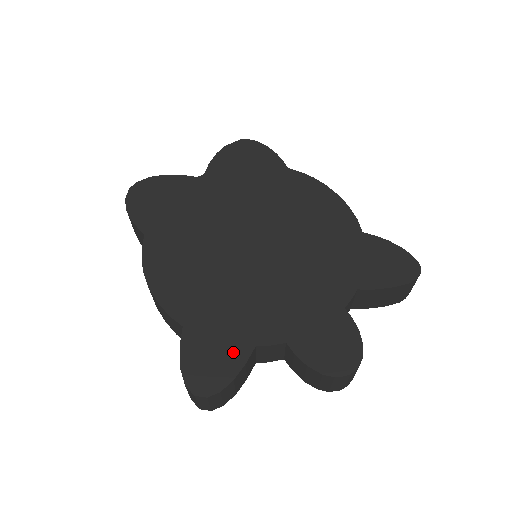
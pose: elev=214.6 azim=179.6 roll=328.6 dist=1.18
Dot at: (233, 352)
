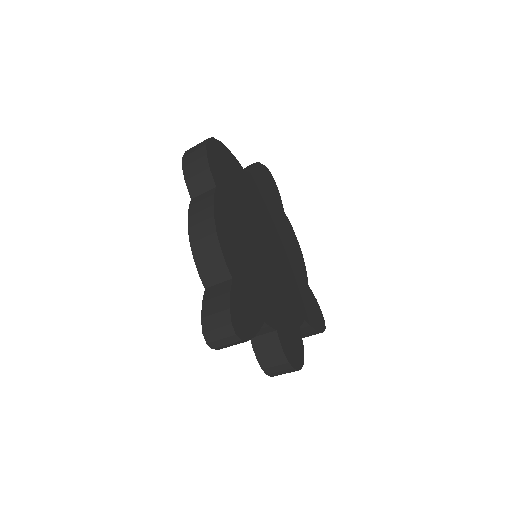
Dot at: (255, 318)
